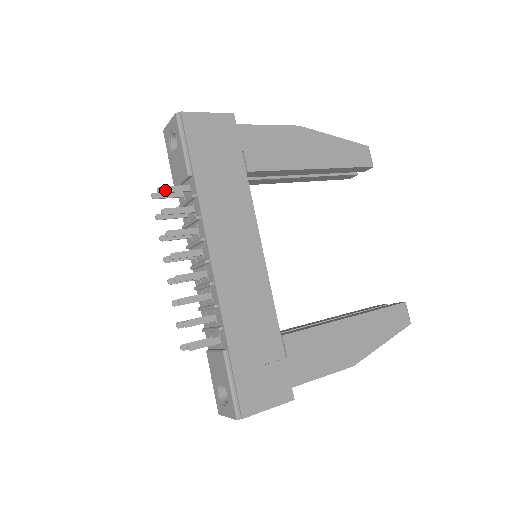
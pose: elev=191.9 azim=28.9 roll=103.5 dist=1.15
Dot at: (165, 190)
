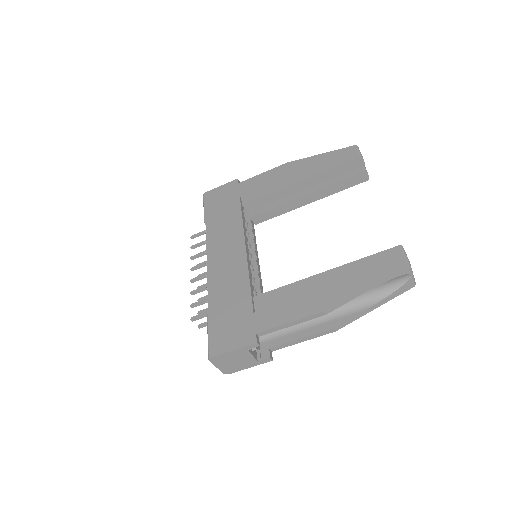
Dot at: (195, 236)
